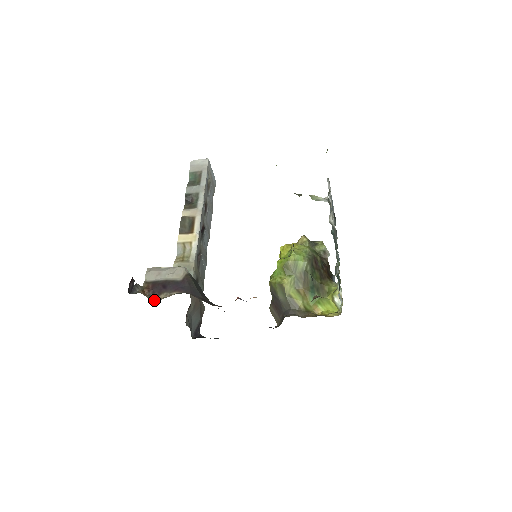
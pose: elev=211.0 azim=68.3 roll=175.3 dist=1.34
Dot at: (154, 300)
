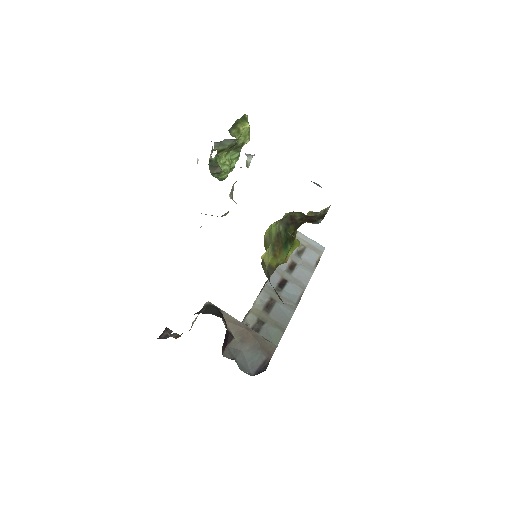
Dot at: occluded
